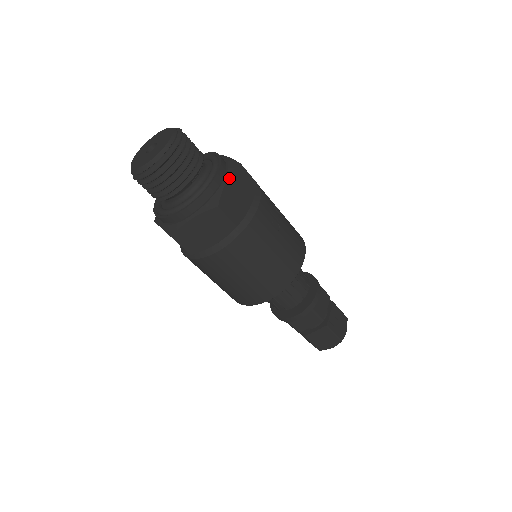
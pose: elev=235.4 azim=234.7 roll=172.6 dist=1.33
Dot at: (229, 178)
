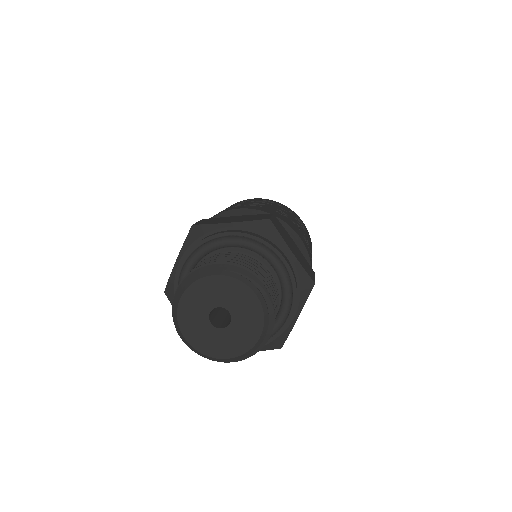
Dot at: occluded
